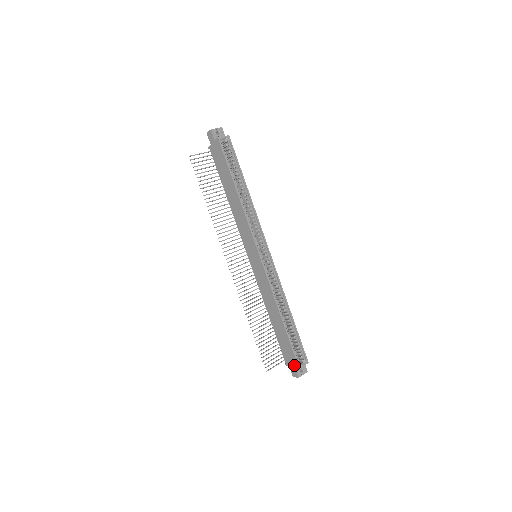
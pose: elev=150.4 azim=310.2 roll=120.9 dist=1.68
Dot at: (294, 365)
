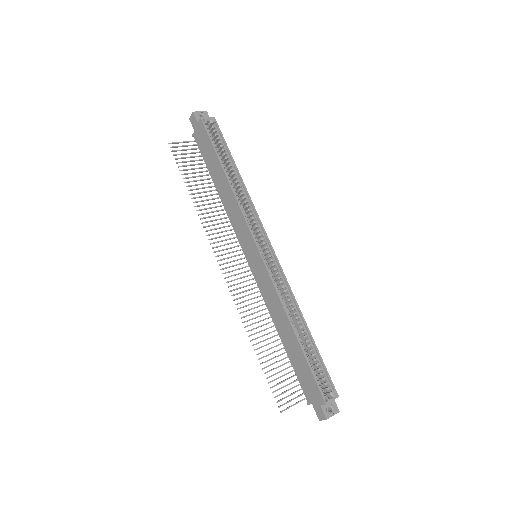
Dot at: (318, 400)
